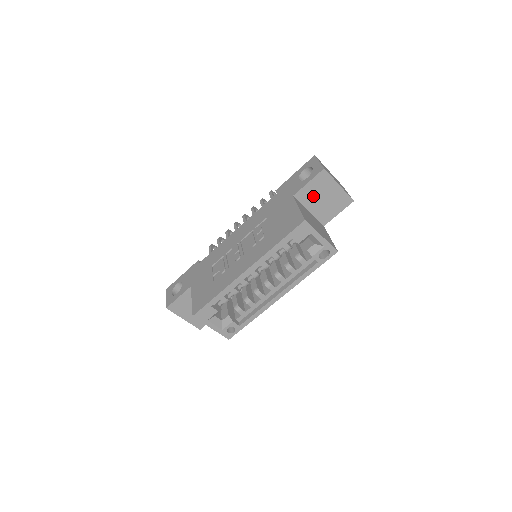
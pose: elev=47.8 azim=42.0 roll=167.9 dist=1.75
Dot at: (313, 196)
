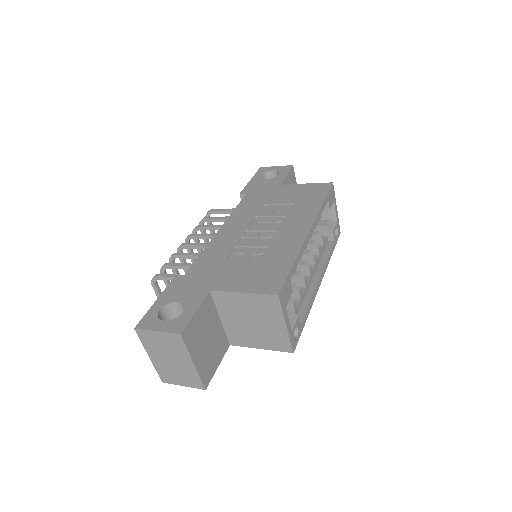
Dot at: occluded
